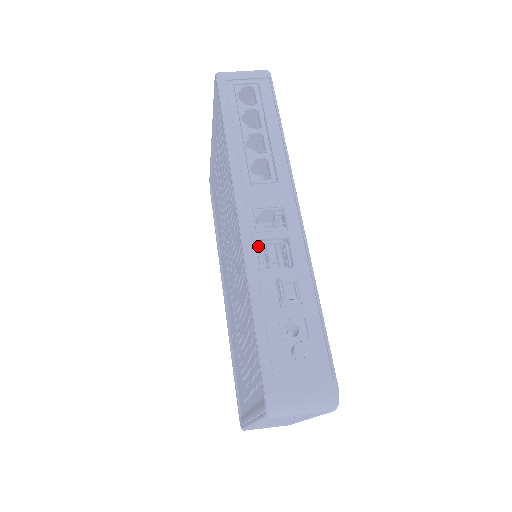
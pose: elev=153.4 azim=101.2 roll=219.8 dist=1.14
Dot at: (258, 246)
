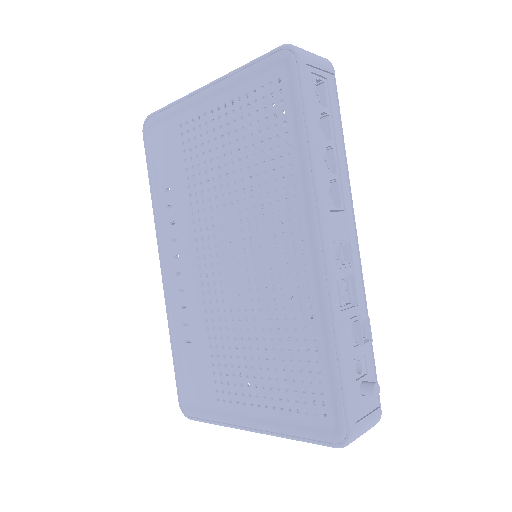
Dot at: occluded
